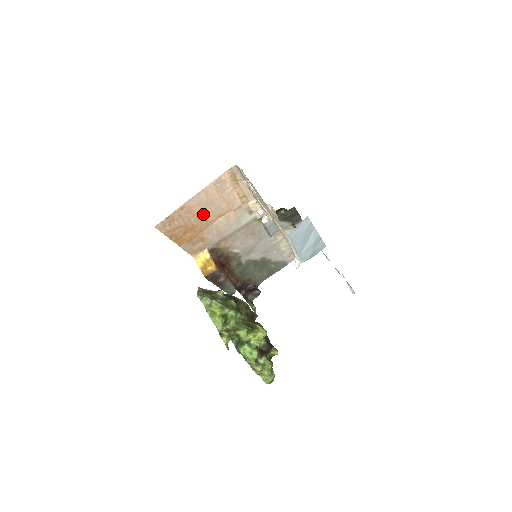
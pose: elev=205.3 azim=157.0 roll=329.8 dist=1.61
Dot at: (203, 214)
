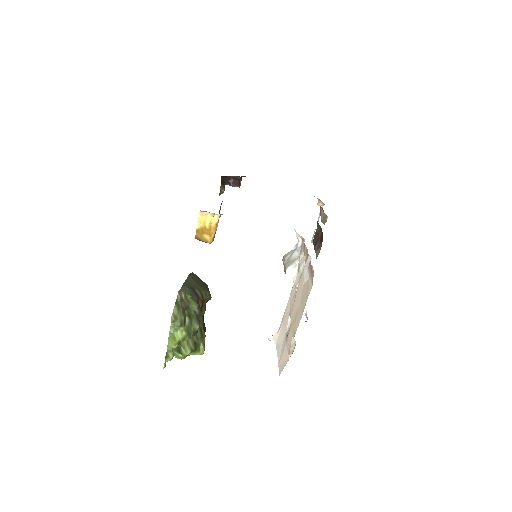
Dot at: occluded
